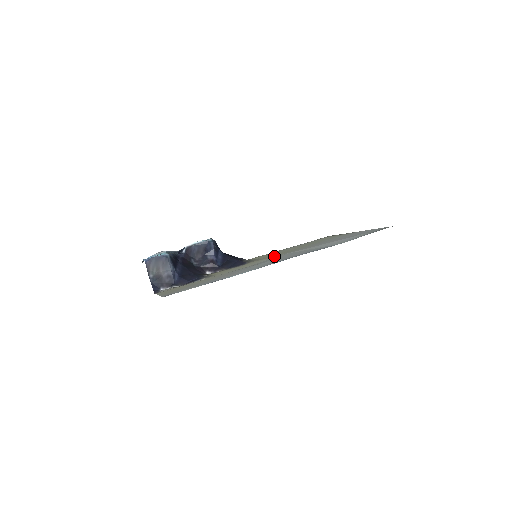
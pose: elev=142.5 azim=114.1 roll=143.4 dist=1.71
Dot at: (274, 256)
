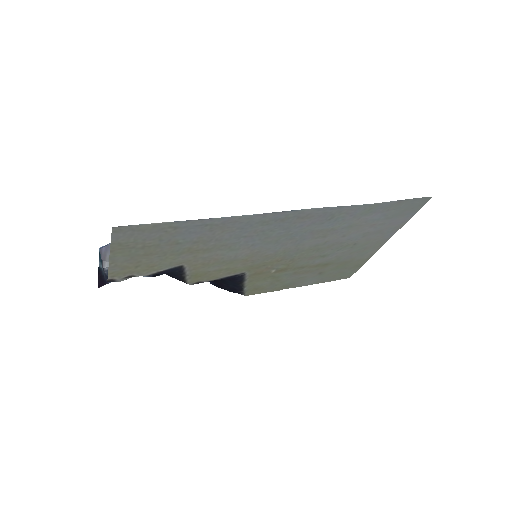
Dot at: (281, 257)
